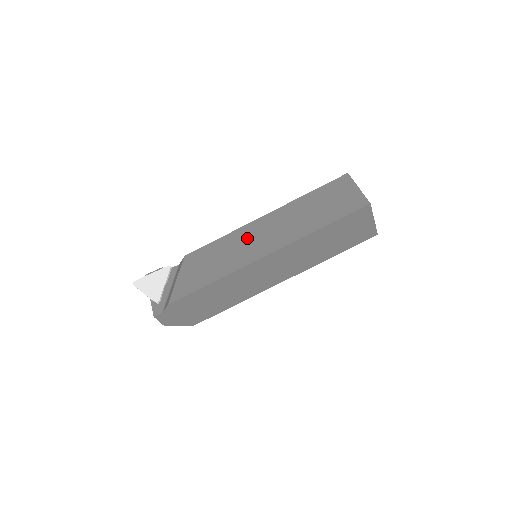
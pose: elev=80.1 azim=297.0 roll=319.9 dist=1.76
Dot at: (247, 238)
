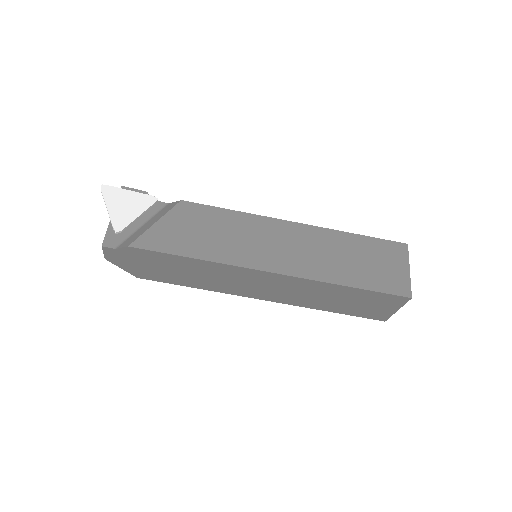
Dot at: (263, 235)
